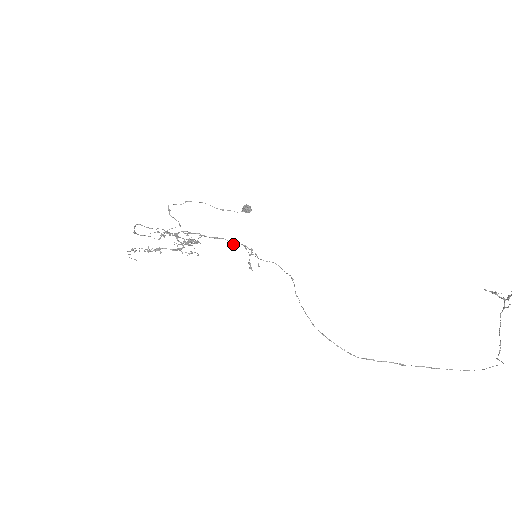
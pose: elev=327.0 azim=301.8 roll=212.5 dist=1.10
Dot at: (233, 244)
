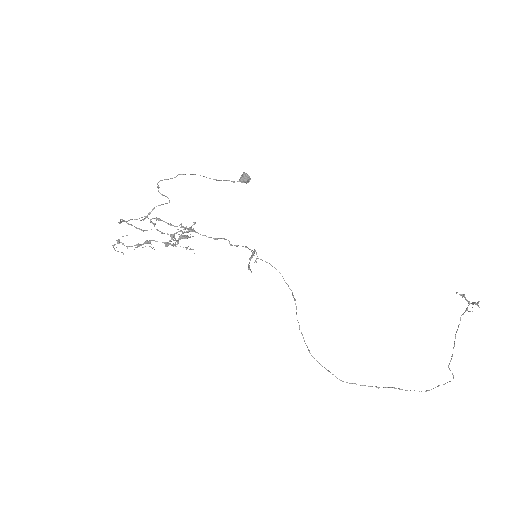
Dot at: (234, 245)
